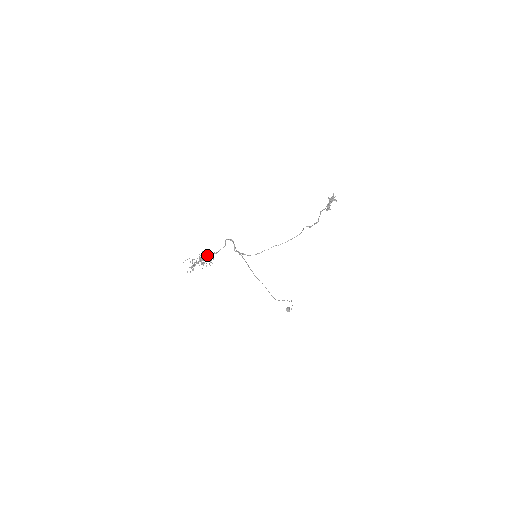
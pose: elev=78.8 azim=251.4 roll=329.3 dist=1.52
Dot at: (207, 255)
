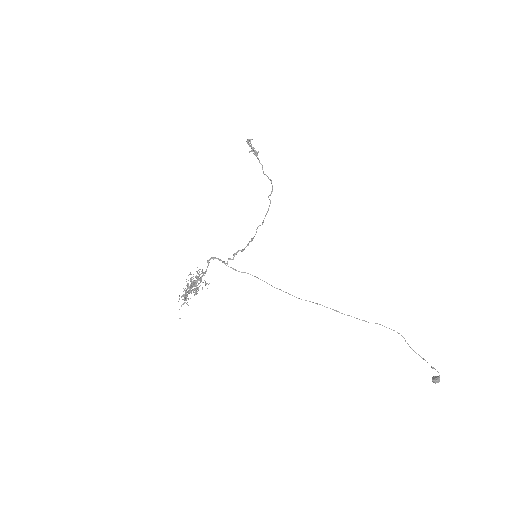
Dot at: occluded
